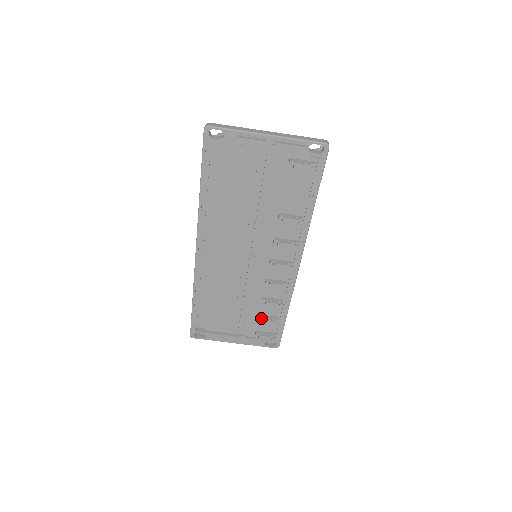
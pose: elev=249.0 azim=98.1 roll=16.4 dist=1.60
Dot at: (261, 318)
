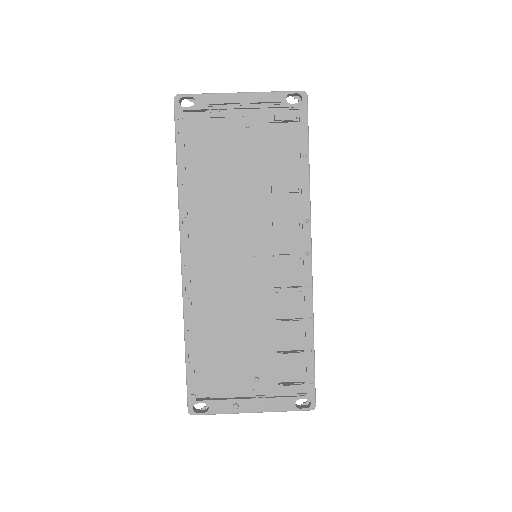
Dot at: (280, 355)
